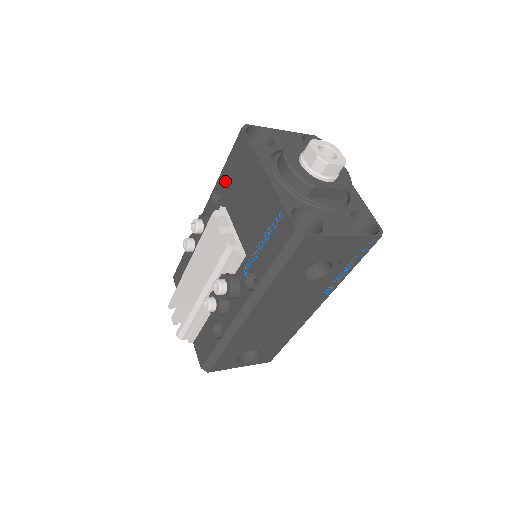
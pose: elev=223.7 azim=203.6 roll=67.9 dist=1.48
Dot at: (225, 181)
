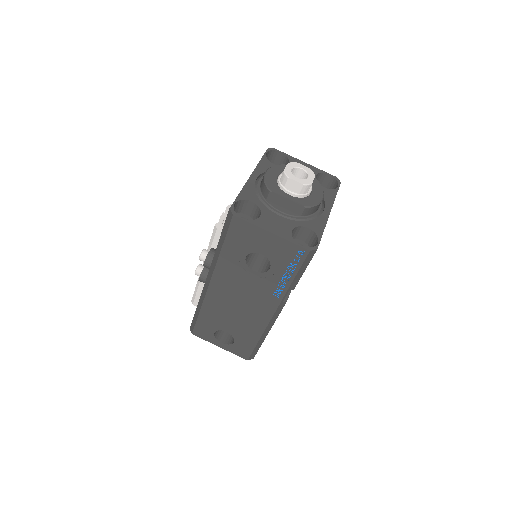
Dot at: occluded
